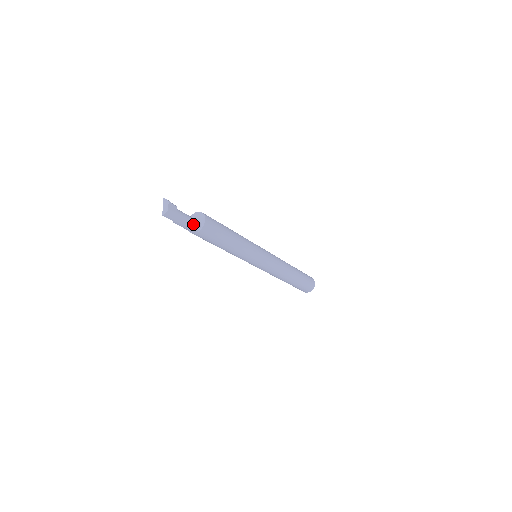
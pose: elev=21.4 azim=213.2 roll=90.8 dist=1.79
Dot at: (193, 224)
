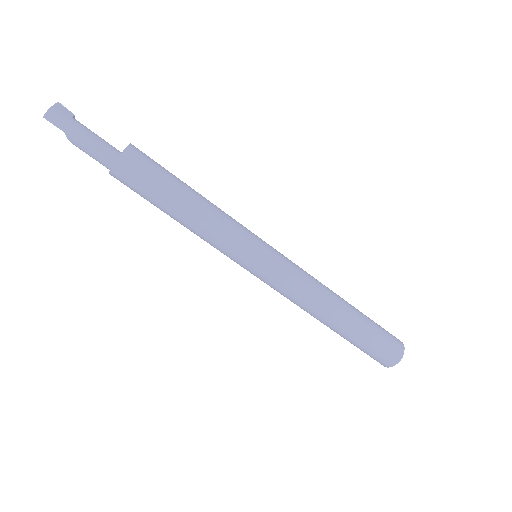
Dot at: (103, 146)
